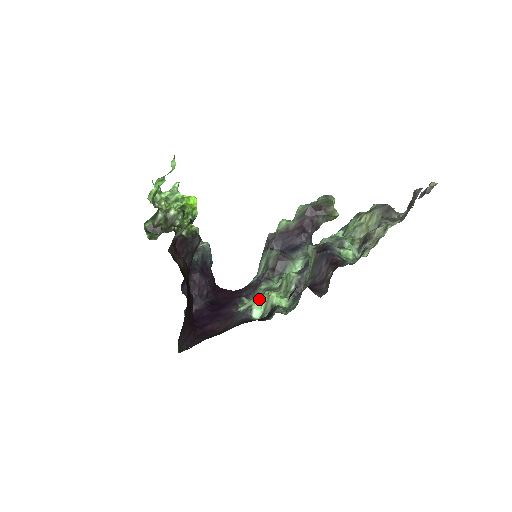
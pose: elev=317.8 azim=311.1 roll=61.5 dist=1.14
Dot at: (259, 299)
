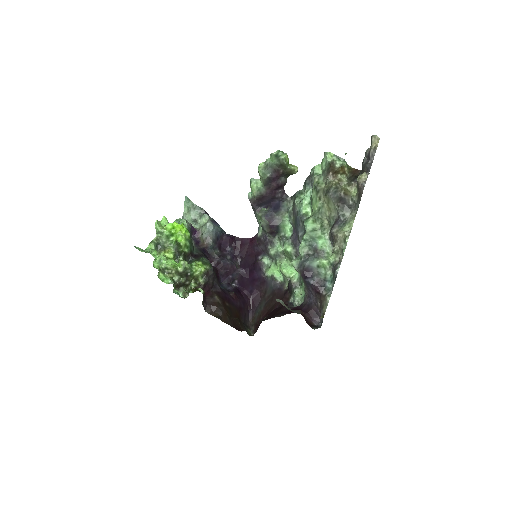
Dot at: (275, 266)
